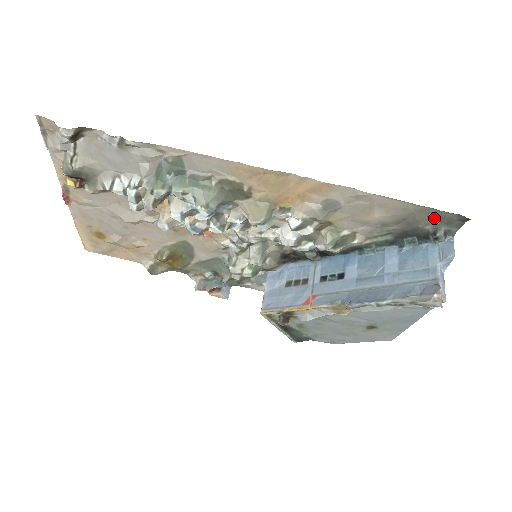
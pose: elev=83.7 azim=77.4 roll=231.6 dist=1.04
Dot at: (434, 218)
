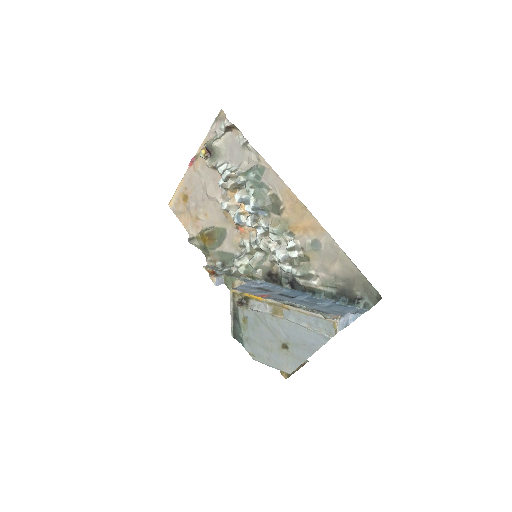
Dot at: (364, 287)
